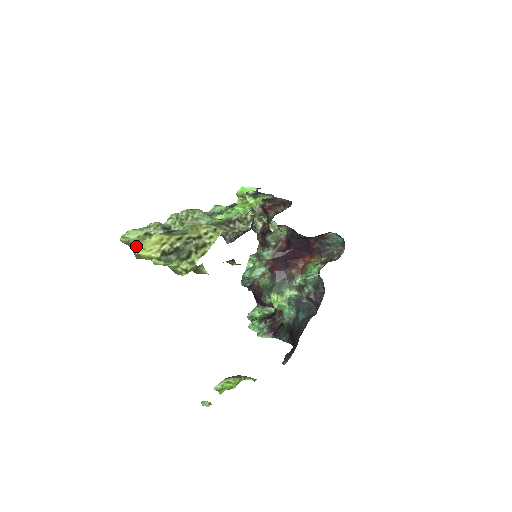
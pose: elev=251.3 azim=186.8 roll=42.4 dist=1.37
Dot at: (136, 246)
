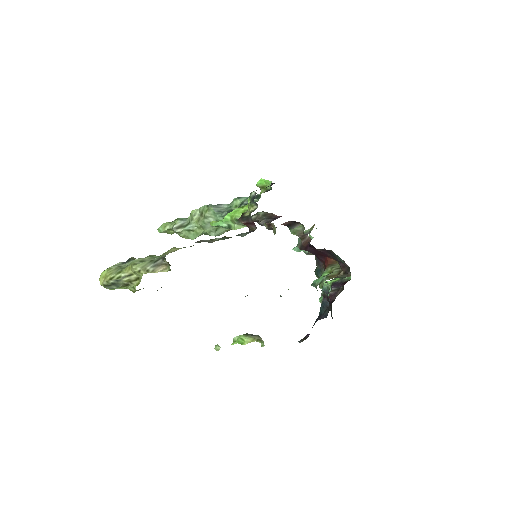
Dot at: (171, 234)
